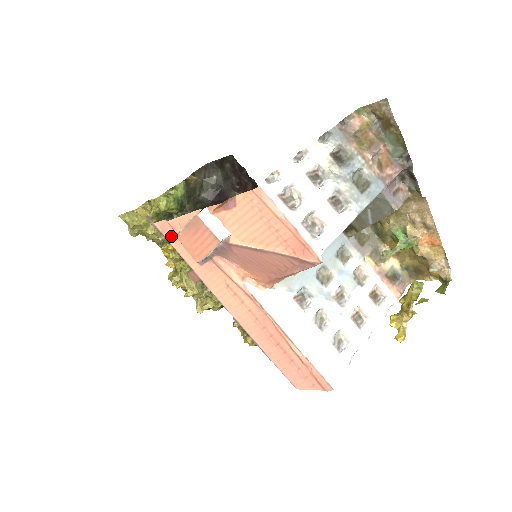
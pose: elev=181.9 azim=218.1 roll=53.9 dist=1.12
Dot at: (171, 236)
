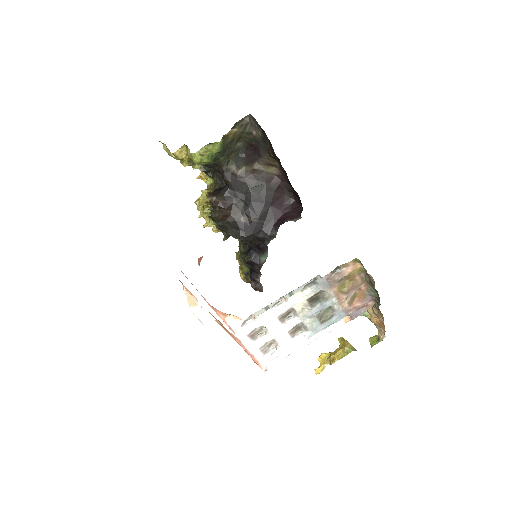
Dot at: (182, 272)
